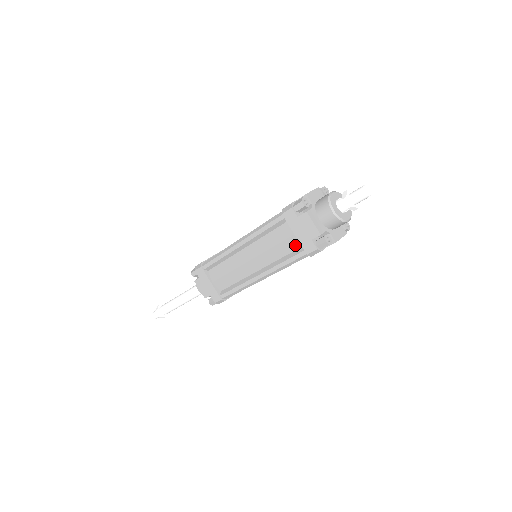
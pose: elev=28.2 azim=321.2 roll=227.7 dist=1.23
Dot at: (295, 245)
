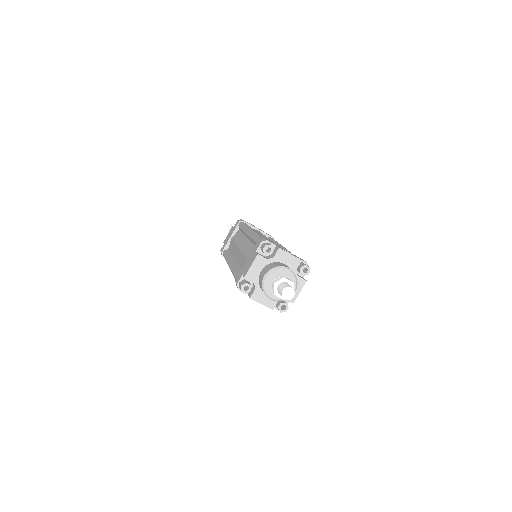
Dot at: occluded
